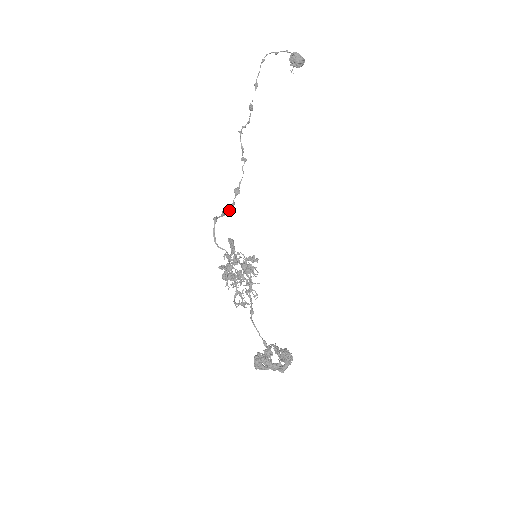
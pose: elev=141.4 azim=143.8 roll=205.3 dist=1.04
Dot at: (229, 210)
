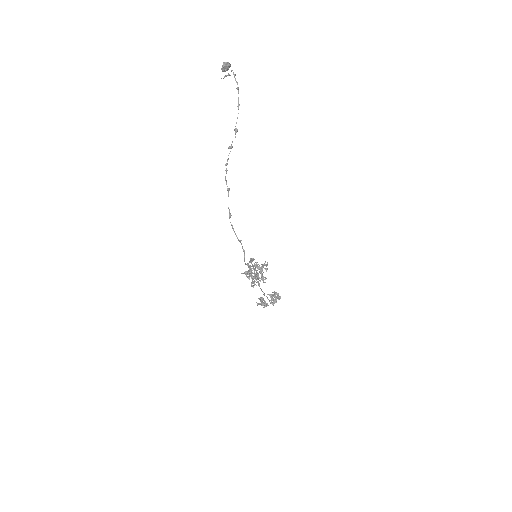
Dot at: occluded
